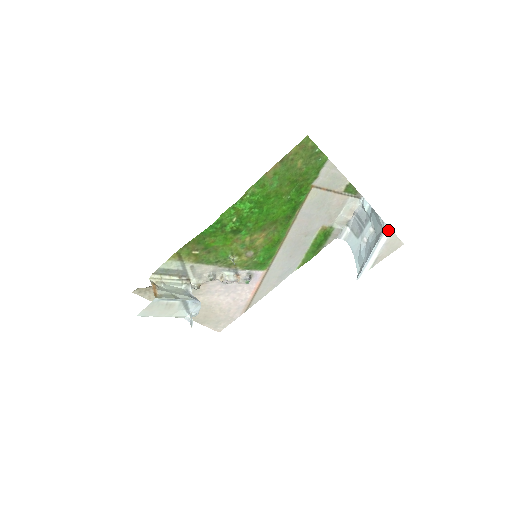
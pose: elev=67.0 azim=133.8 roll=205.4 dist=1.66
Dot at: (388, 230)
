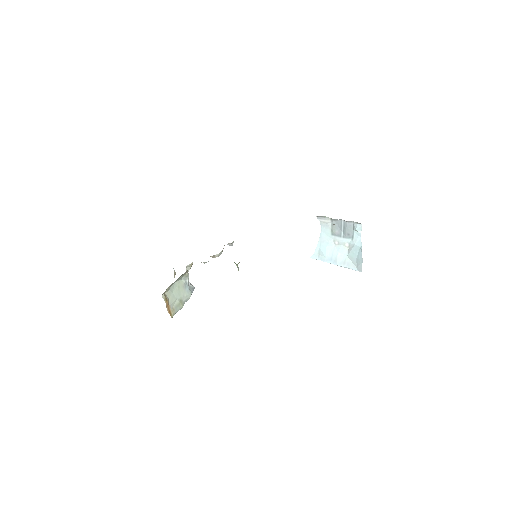
Dot at: (359, 270)
